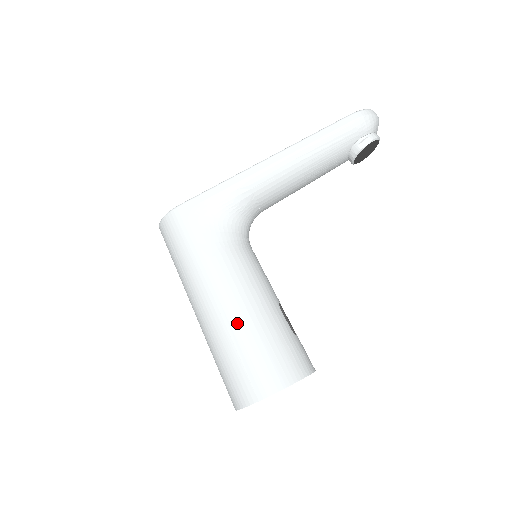
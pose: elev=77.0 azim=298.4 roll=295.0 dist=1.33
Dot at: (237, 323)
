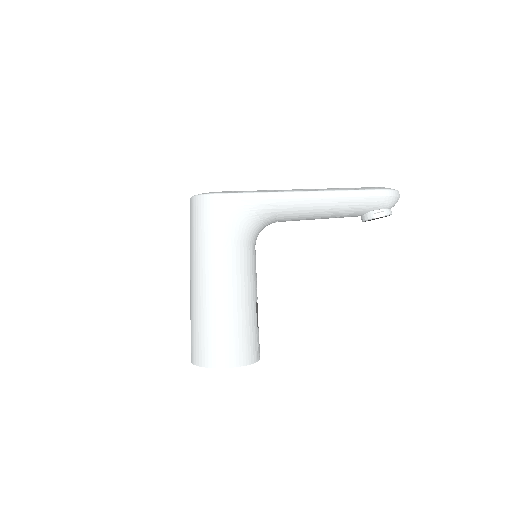
Dot at: (221, 307)
